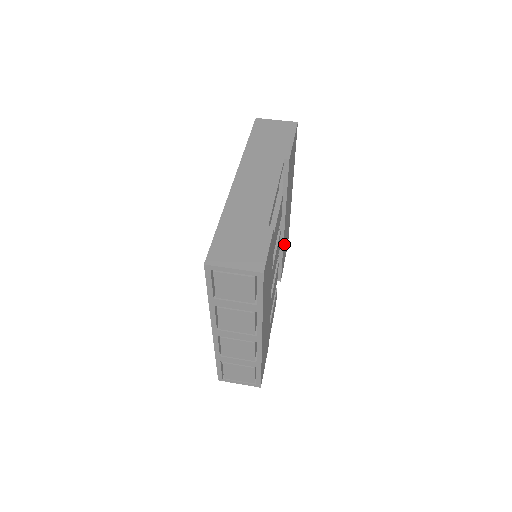
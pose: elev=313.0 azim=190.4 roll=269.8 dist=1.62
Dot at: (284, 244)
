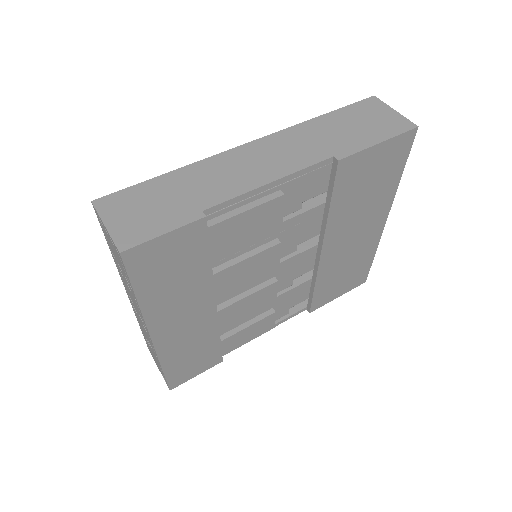
Dot at: (328, 273)
